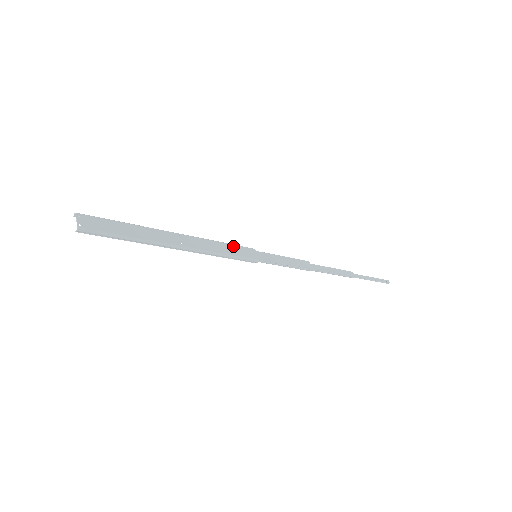
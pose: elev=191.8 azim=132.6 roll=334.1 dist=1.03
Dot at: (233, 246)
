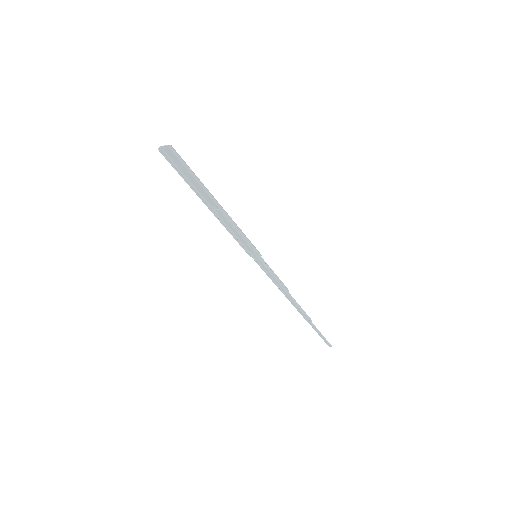
Dot at: (241, 240)
